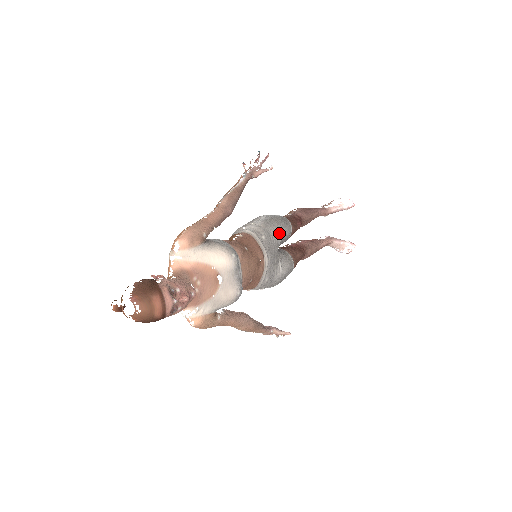
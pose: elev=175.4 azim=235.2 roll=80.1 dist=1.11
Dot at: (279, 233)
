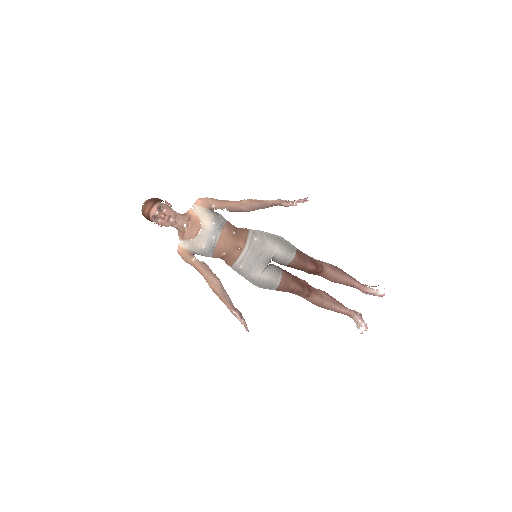
Dot at: (275, 249)
